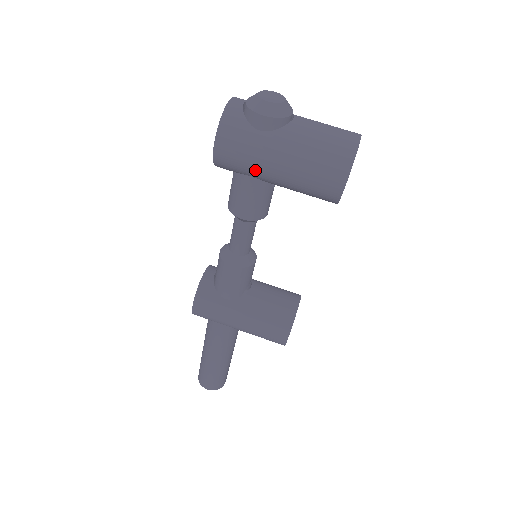
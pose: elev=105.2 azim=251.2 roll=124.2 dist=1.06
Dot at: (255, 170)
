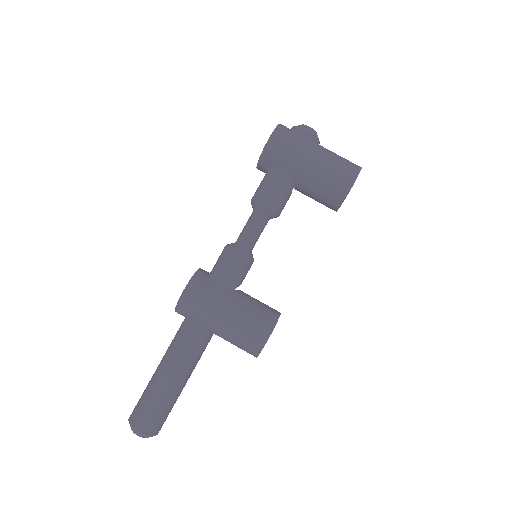
Dot at: (292, 162)
